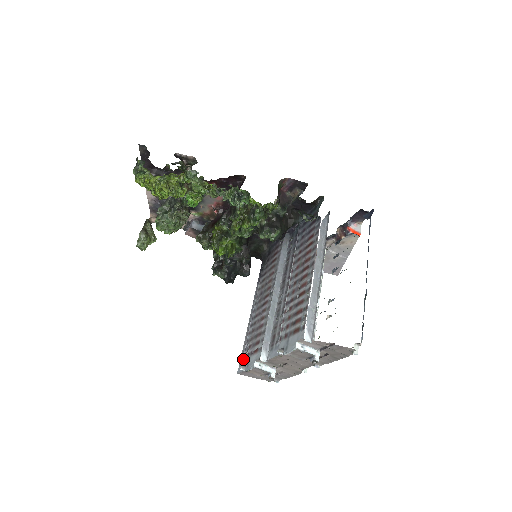
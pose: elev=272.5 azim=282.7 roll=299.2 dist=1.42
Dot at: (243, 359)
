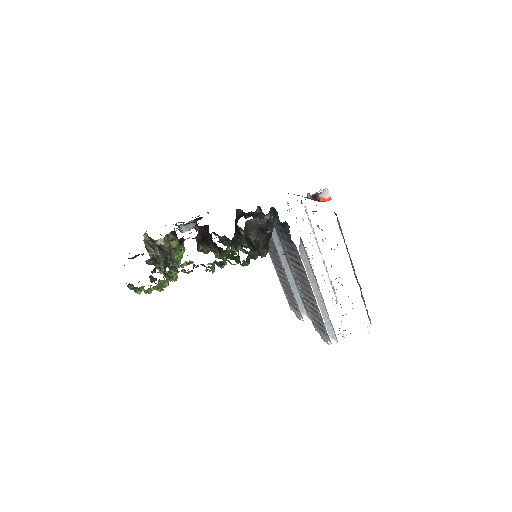
Dot at: (289, 304)
